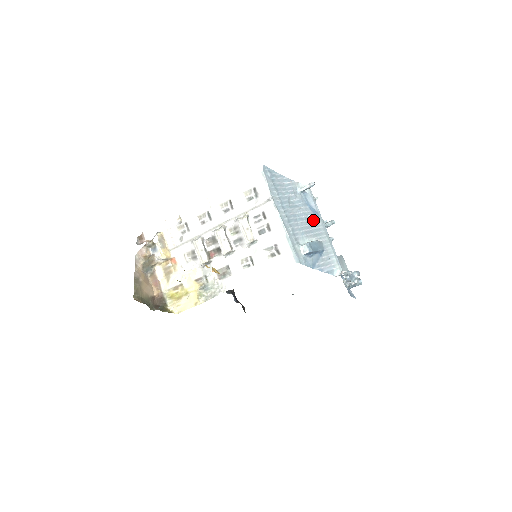
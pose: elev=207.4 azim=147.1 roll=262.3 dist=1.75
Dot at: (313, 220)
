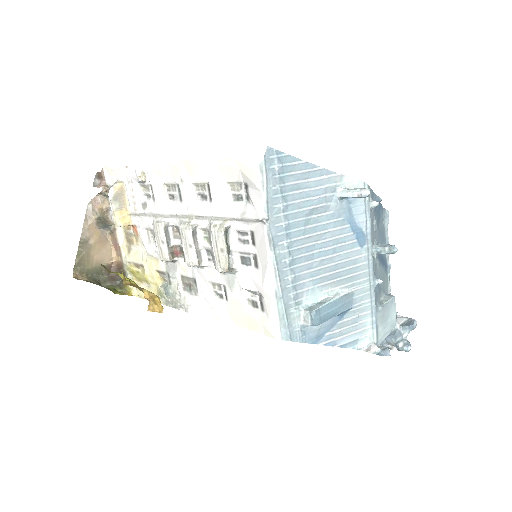
Dot at: (350, 251)
